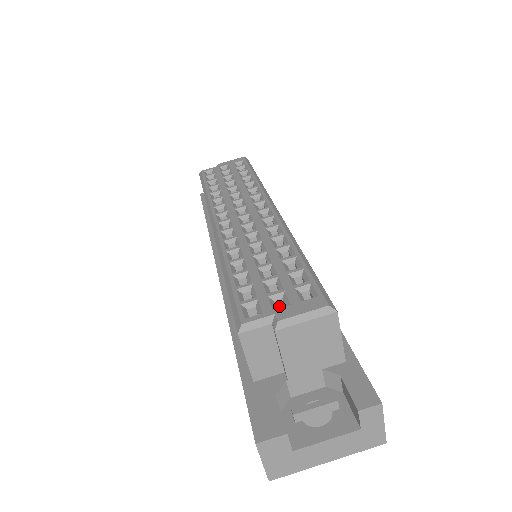
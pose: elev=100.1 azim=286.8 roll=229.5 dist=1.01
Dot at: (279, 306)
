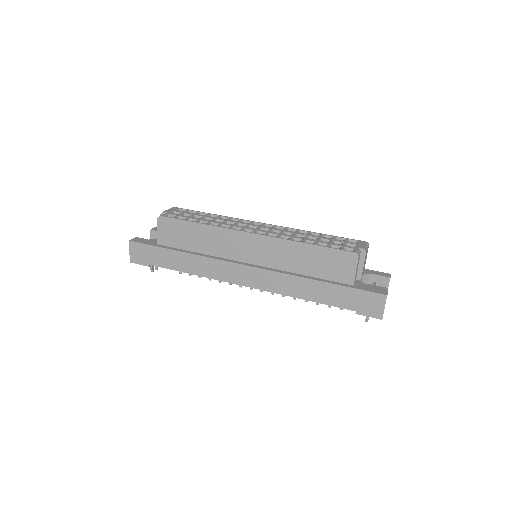
Dot at: occluded
